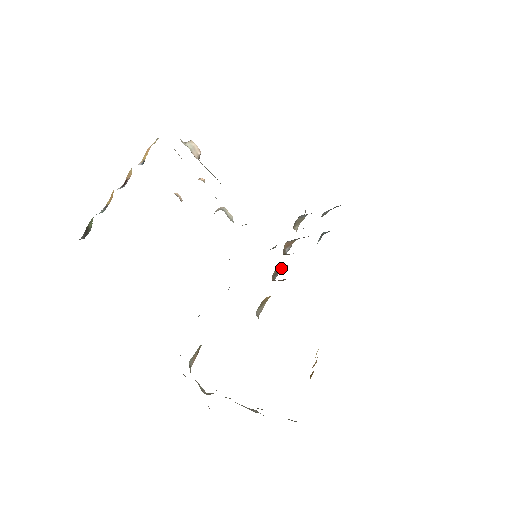
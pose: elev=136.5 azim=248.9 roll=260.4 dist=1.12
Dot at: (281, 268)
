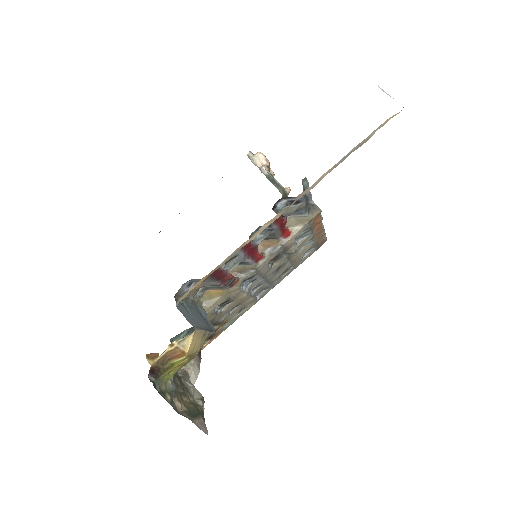
Dot at: (248, 267)
